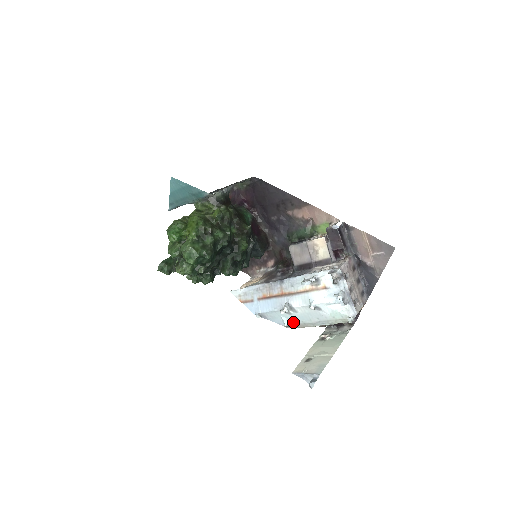
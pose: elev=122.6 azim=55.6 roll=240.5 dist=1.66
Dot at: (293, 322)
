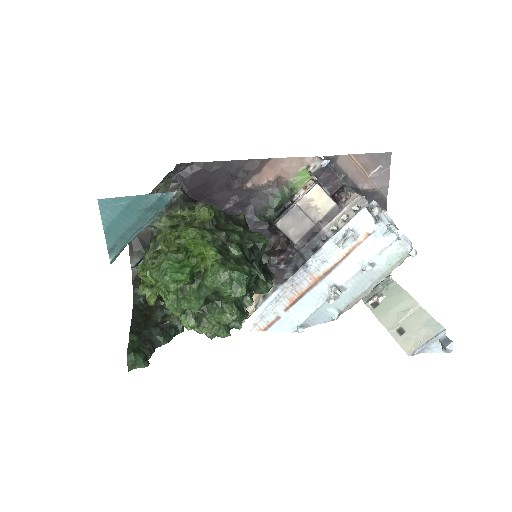
Dot at: (342, 307)
